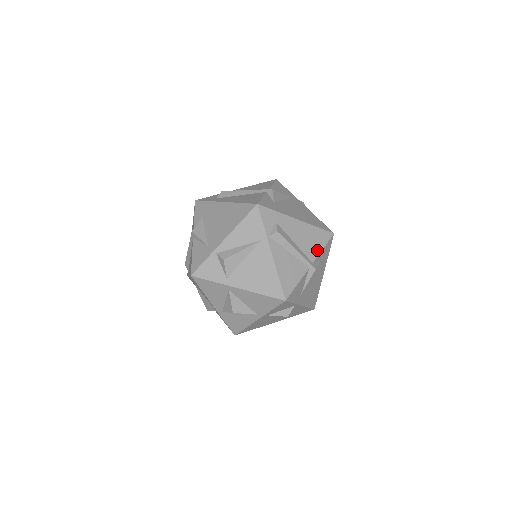
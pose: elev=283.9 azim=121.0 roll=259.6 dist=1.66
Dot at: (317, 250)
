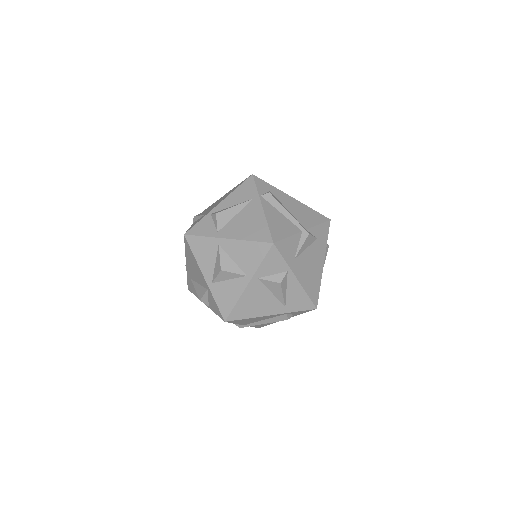
Dot at: (311, 223)
